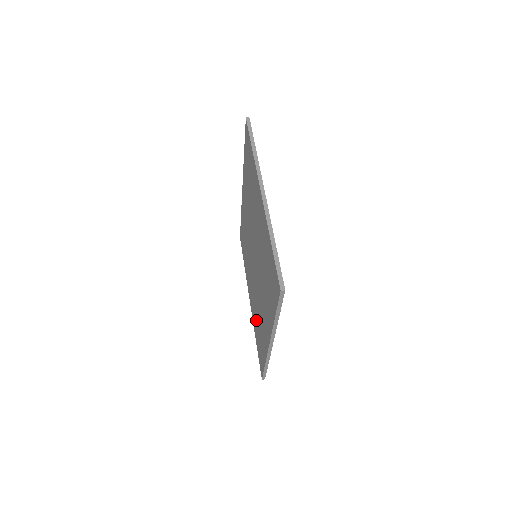
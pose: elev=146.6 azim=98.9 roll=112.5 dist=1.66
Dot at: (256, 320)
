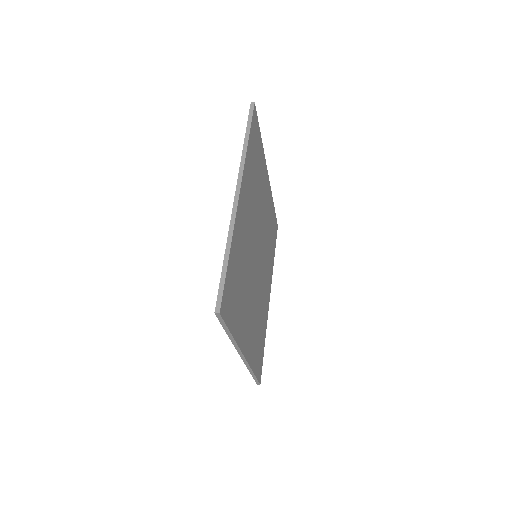
Dot at: occluded
